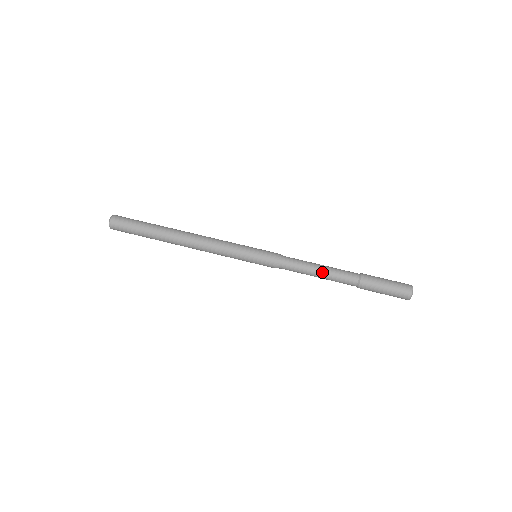
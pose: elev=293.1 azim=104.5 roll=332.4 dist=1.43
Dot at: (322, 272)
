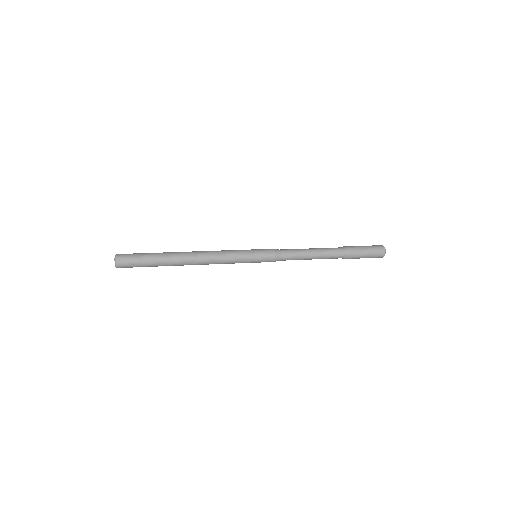
Dot at: (312, 249)
